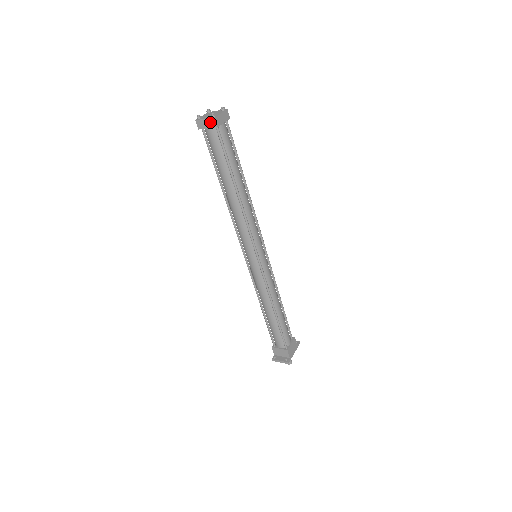
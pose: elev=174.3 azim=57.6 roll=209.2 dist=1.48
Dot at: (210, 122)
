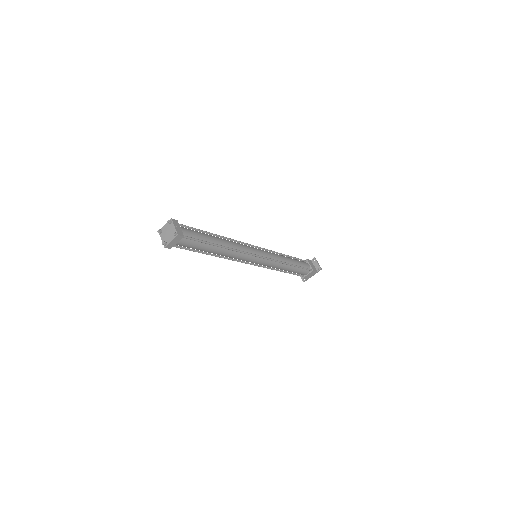
Dot at: occluded
